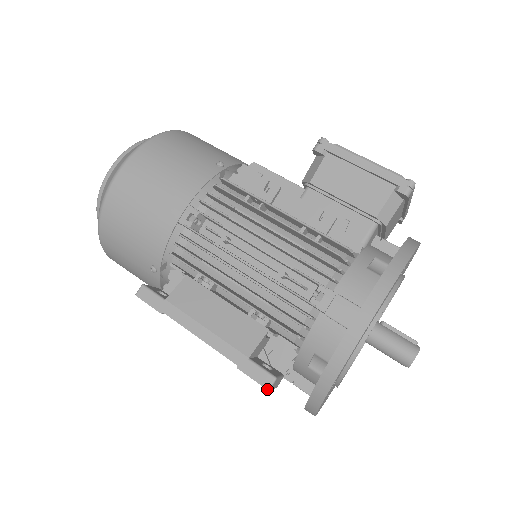
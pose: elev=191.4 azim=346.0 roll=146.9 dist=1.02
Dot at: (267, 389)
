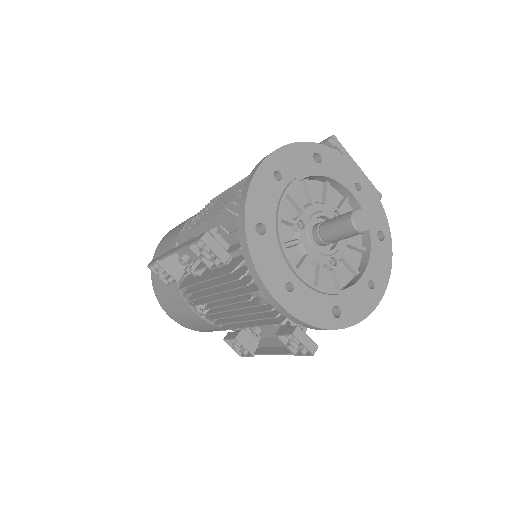
Dot at: (199, 239)
